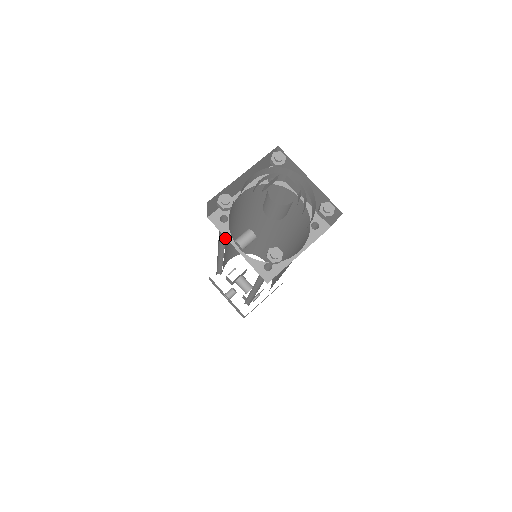
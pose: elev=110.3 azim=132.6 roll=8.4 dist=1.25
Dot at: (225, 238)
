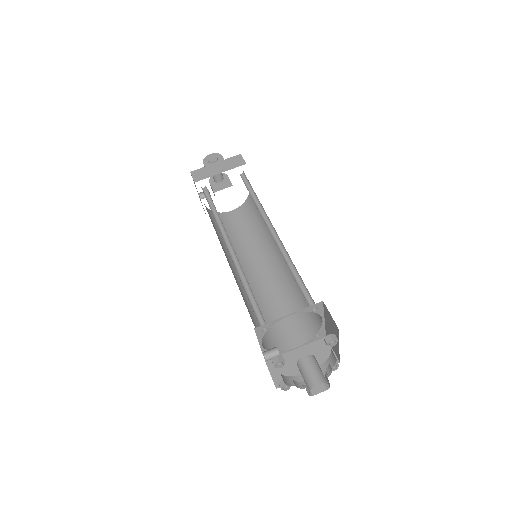
Dot at: (248, 284)
